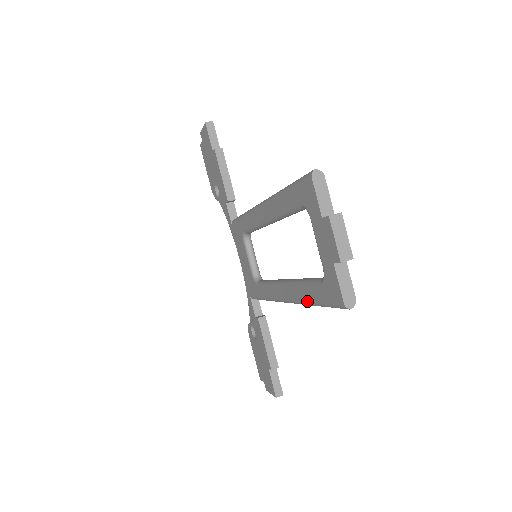
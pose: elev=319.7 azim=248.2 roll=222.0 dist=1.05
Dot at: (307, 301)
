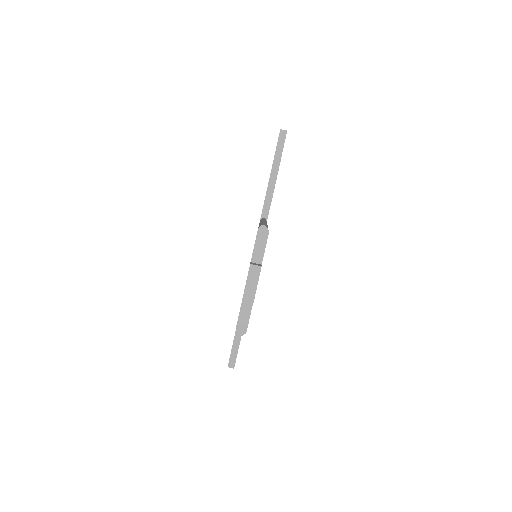
Dot at: occluded
